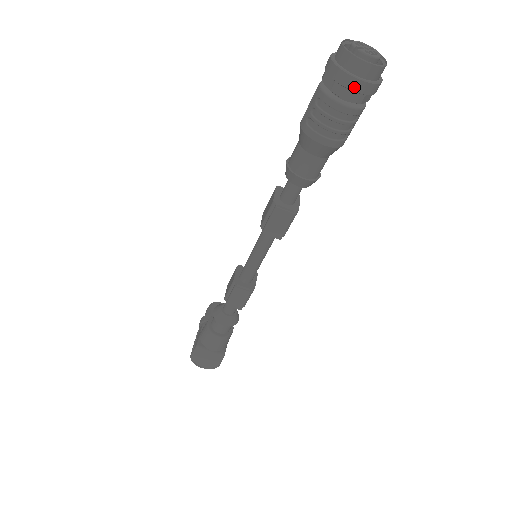
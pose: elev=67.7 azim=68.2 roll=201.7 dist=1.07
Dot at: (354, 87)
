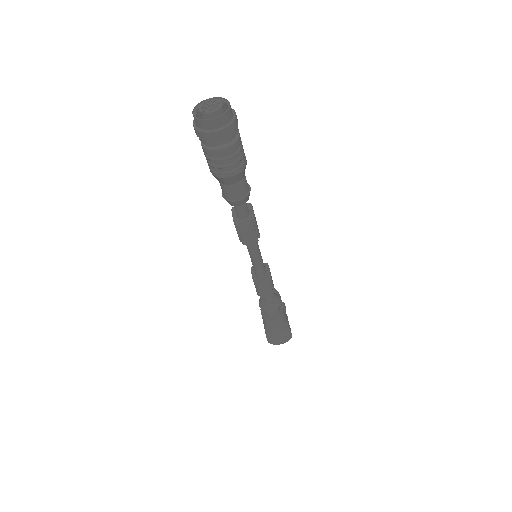
Dot at: (219, 137)
